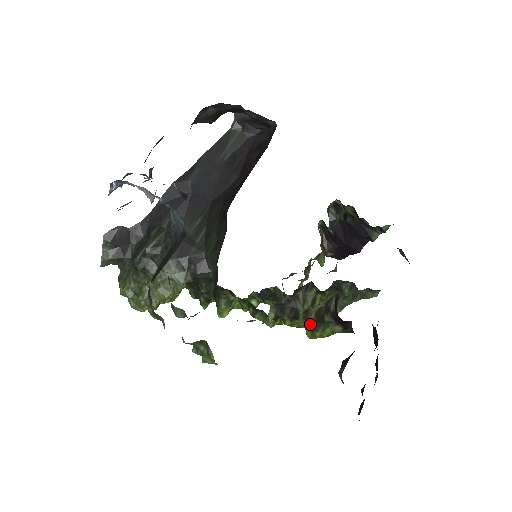
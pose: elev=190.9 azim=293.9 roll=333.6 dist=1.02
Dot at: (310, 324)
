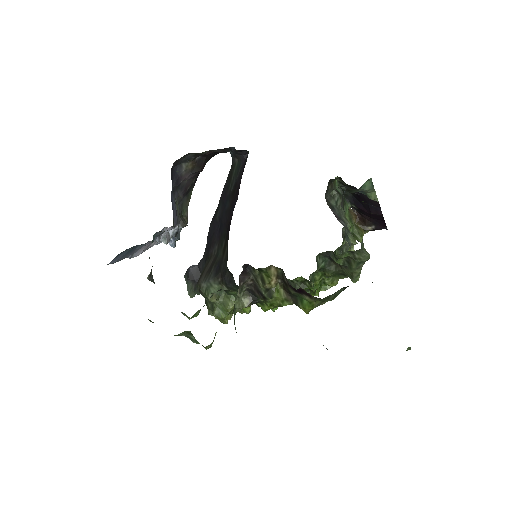
Dot at: (288, 300)
